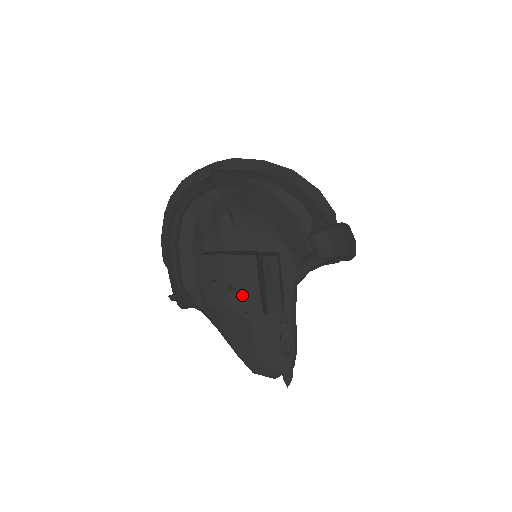
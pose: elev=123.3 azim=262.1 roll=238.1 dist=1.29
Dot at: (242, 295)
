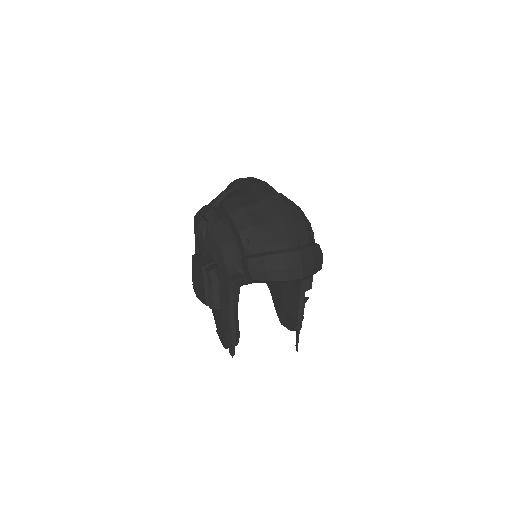
Dot at: (200, 289)
